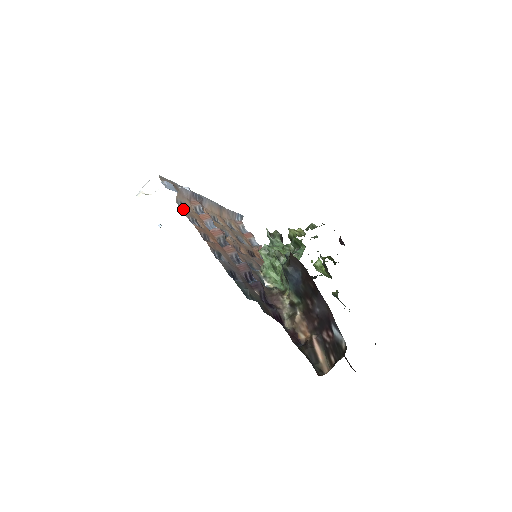
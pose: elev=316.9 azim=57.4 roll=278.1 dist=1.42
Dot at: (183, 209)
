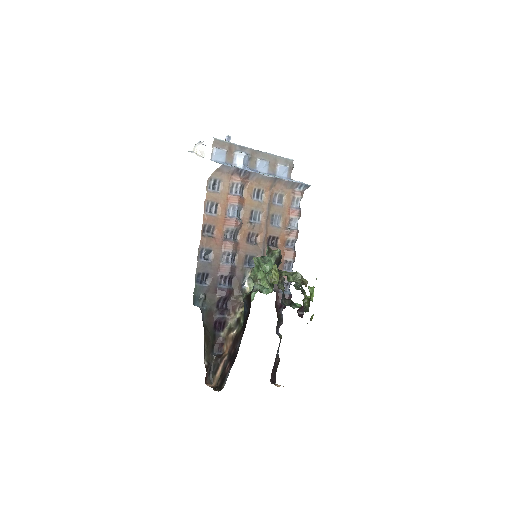
Dot at: (208, 192)
